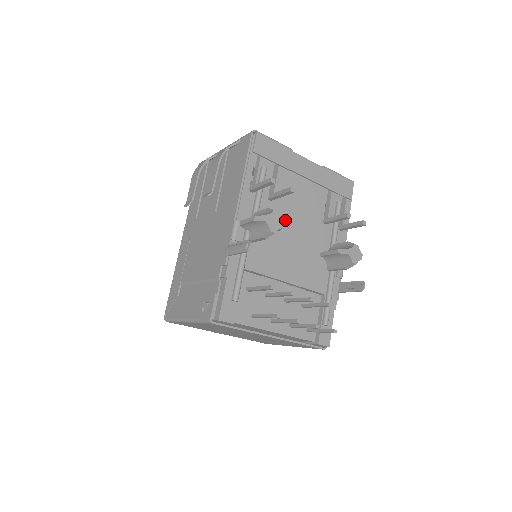
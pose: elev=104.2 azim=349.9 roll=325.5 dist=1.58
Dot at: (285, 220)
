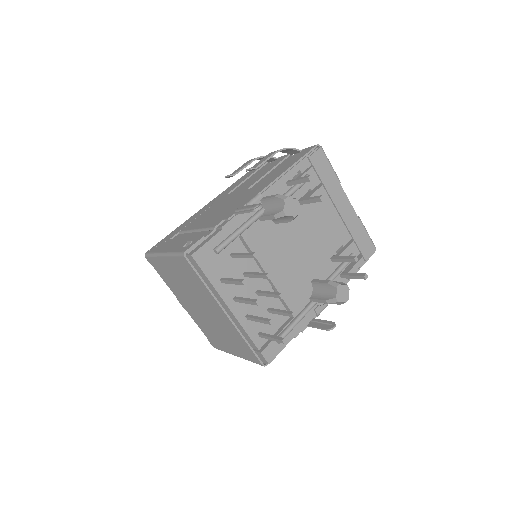
Dot at: (300, 229)
